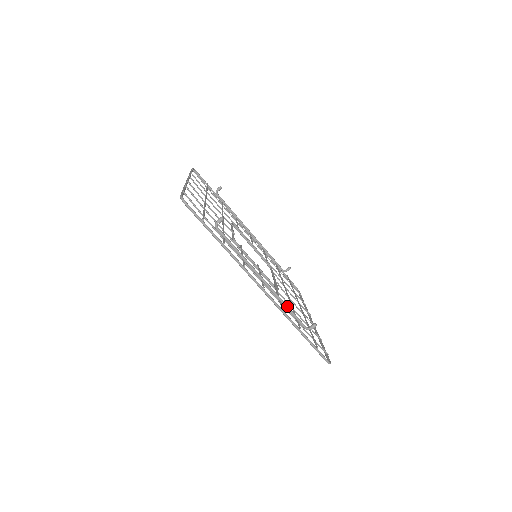
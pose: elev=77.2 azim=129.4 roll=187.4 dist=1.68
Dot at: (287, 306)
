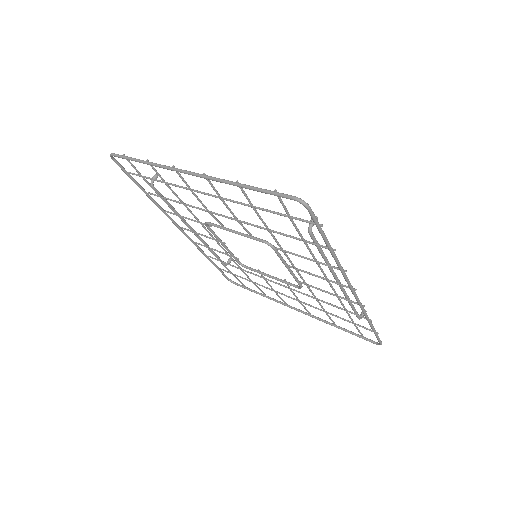
Dot at: (351, 302)
